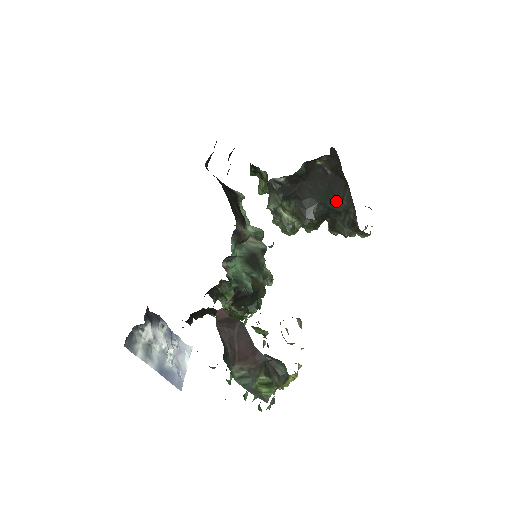
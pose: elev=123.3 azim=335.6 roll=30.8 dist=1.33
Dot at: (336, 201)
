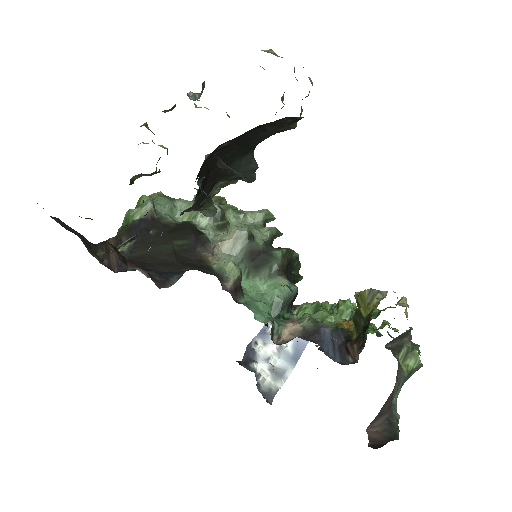
Dot at: (260, 137)
